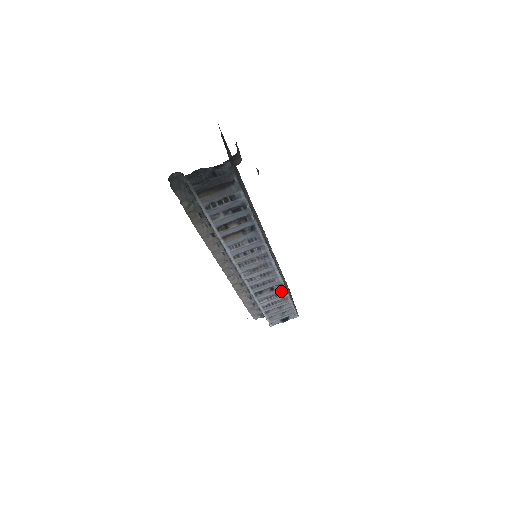
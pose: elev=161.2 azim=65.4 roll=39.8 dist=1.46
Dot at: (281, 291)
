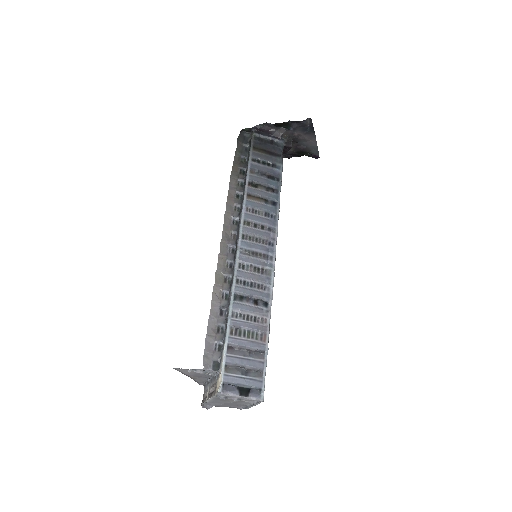
Dot at: (264, 315)
